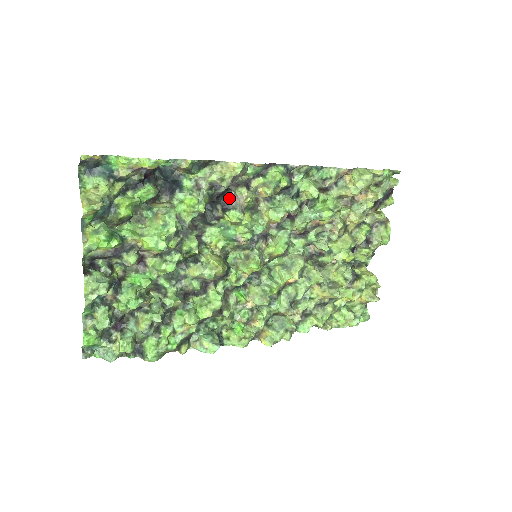
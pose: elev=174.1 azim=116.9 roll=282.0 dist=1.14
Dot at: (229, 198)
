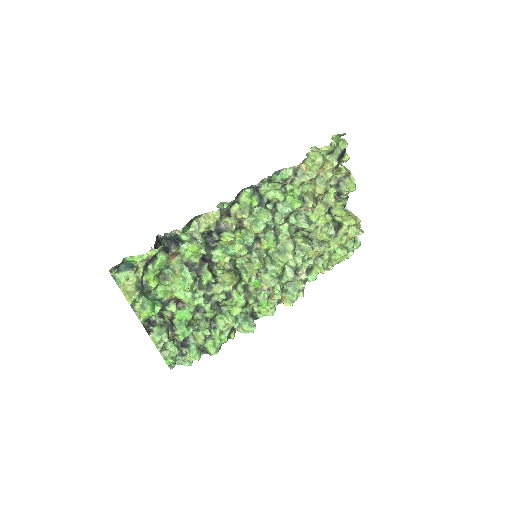
Dot at: (219, 224)
